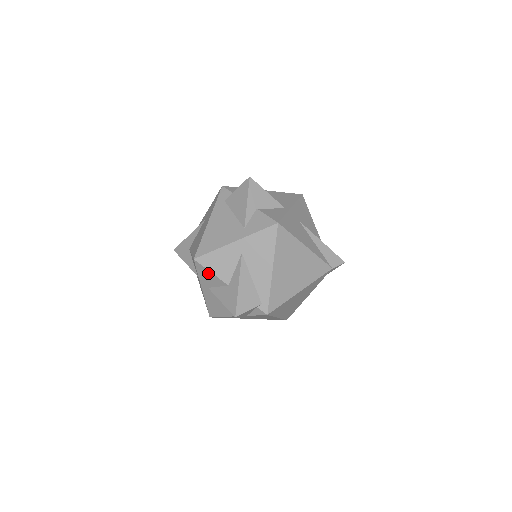
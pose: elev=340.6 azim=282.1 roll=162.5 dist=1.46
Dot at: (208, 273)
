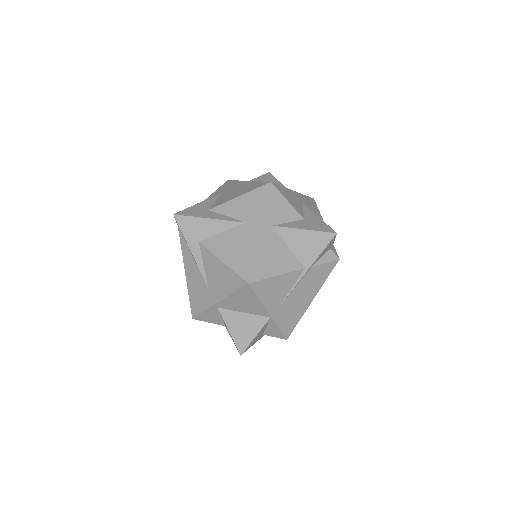
Dot at: (283, 202)
